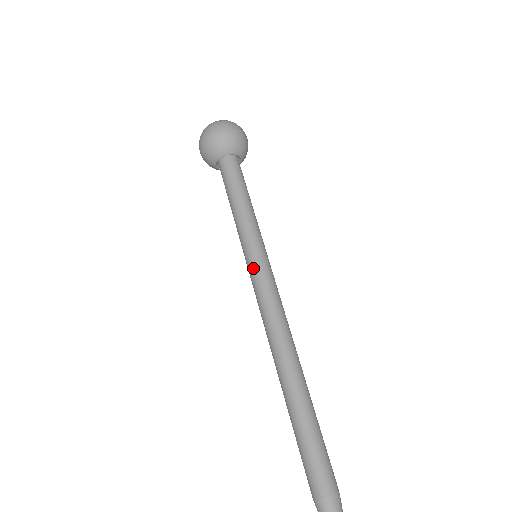
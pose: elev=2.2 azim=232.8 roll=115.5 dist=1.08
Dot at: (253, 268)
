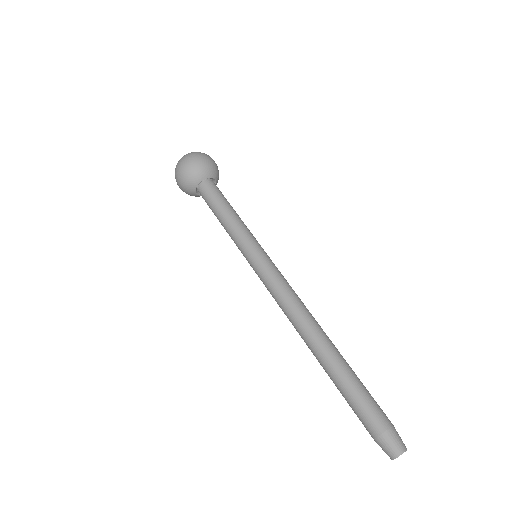
Dot at: (259, 264)
